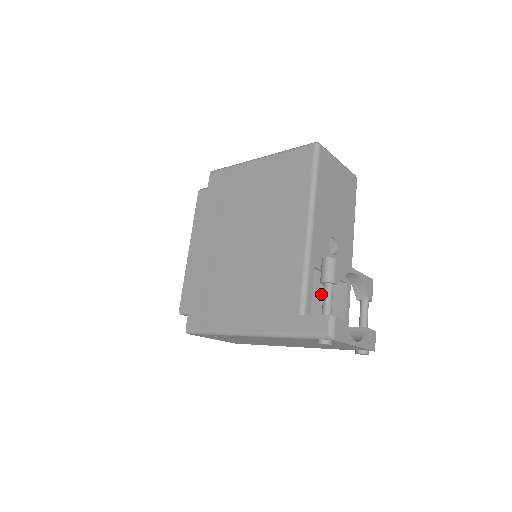
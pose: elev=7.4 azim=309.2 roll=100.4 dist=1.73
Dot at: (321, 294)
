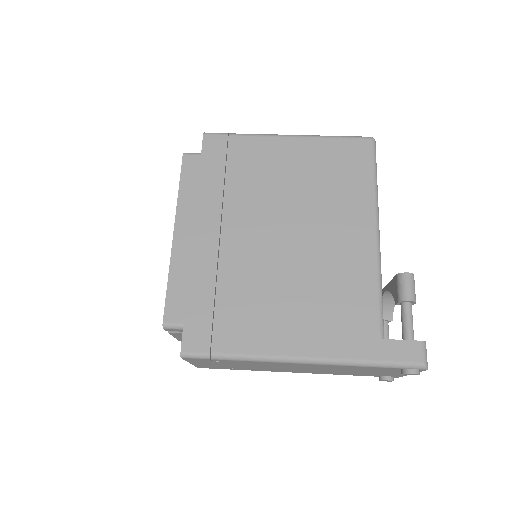
Dot at: occluded
